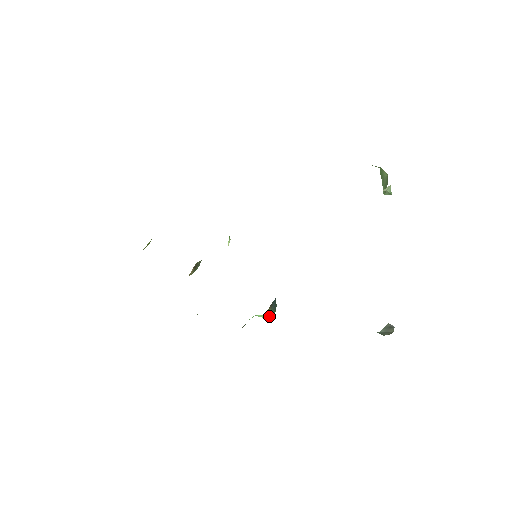
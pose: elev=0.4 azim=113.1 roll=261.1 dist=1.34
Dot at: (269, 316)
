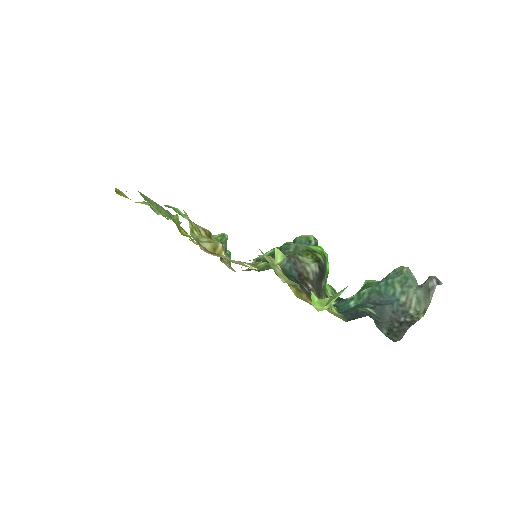
Dot at: occluded
